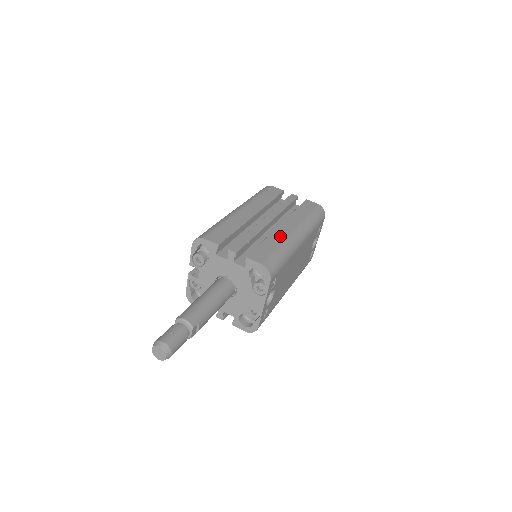
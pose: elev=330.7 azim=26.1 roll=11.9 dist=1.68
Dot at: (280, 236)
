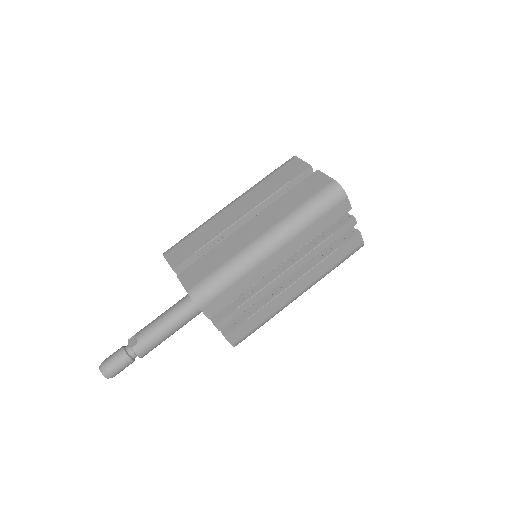
Dot at: (278, 305)
